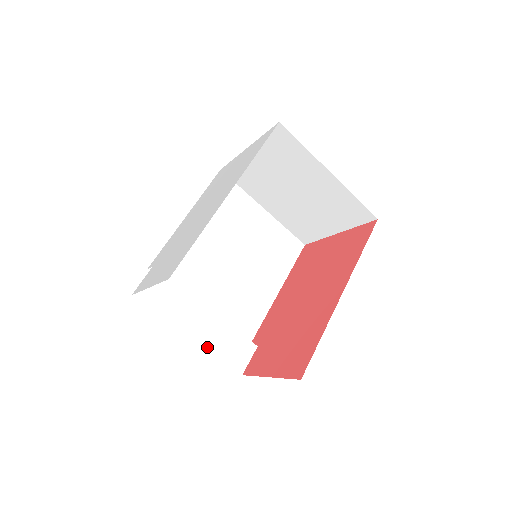
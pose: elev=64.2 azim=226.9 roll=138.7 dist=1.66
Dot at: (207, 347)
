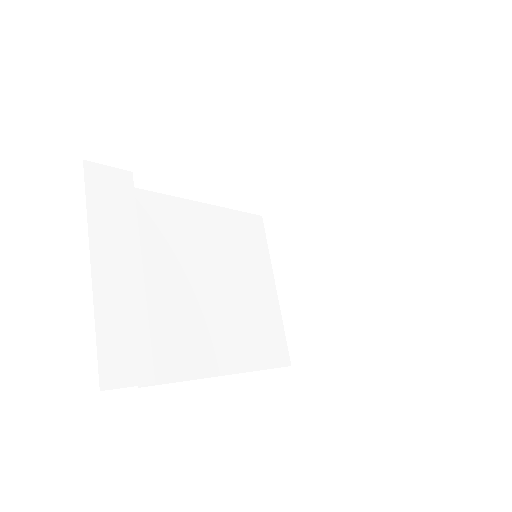
Dot at: (97, 302)
